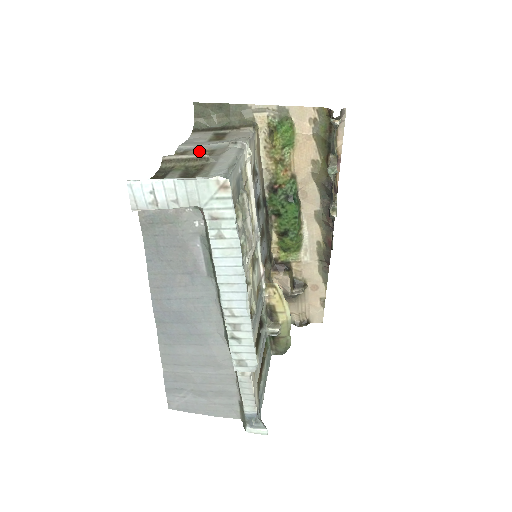
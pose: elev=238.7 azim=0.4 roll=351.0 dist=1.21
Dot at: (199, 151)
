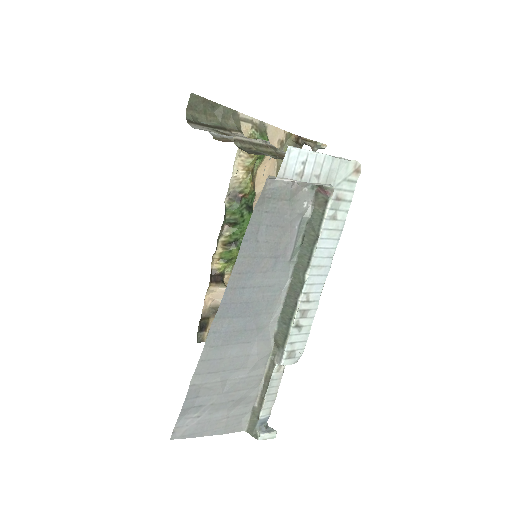
Dot at: occluded
